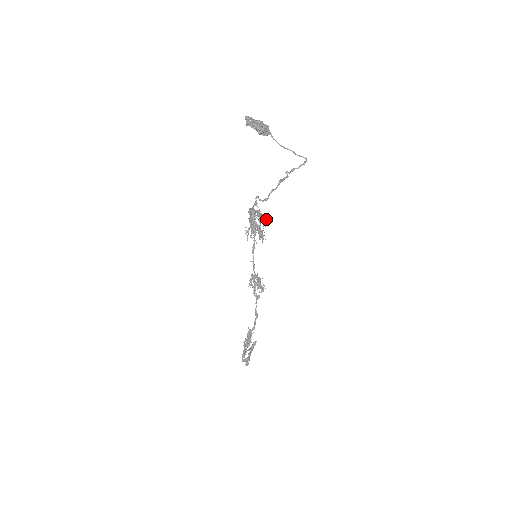
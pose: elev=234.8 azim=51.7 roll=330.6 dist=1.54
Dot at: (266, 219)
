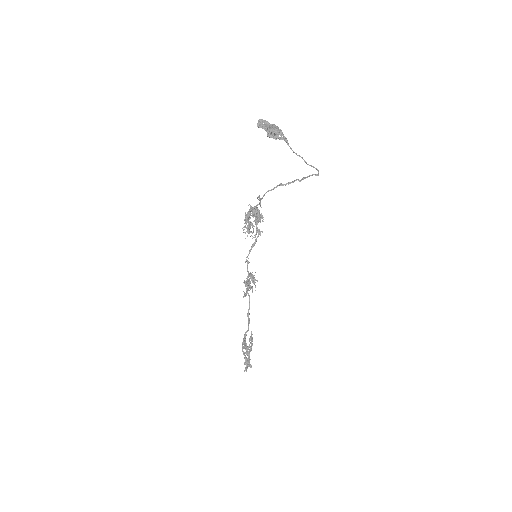
Dot at: (258, 218)
